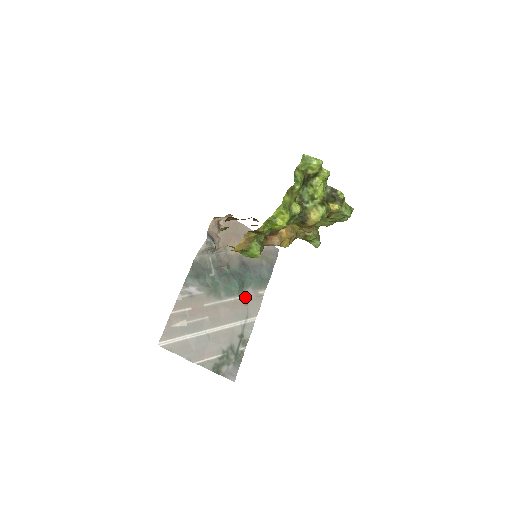
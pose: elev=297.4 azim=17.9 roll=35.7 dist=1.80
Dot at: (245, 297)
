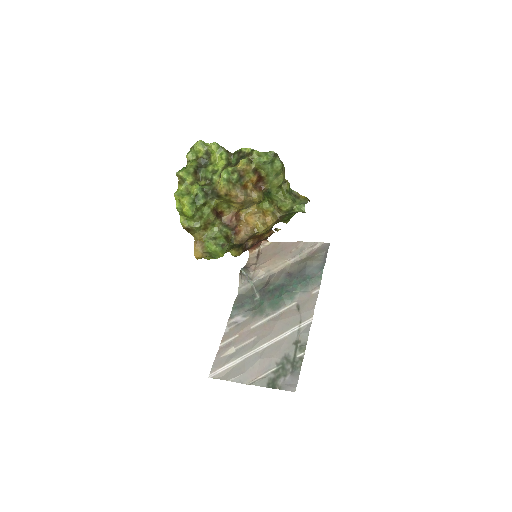
Dot at: (296, 304)
